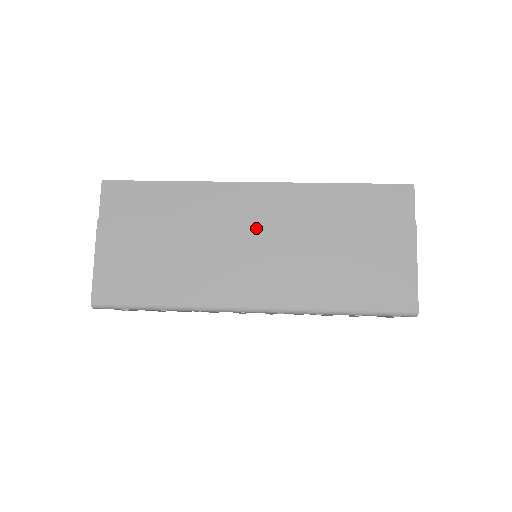
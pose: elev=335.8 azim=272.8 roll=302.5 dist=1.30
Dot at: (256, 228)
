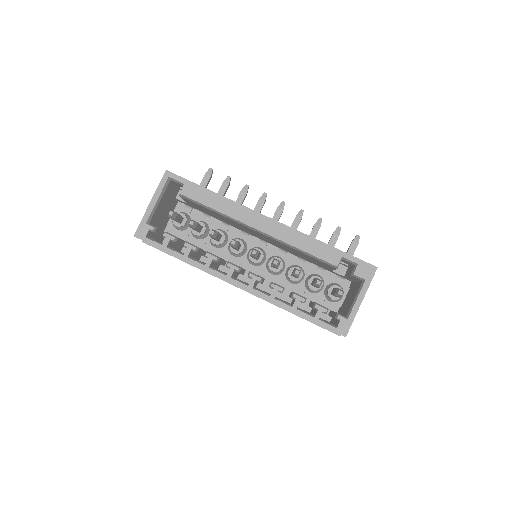
Dot at: occluded
